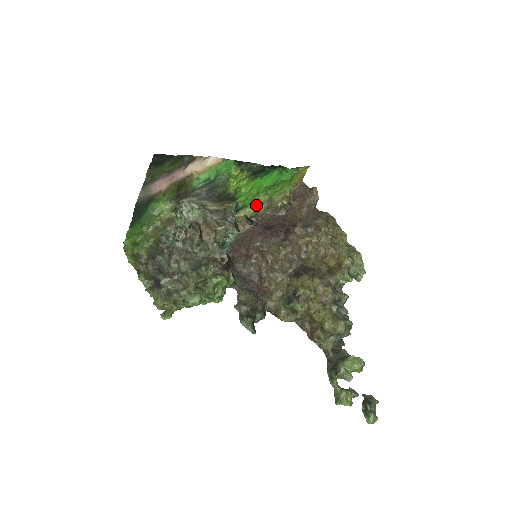
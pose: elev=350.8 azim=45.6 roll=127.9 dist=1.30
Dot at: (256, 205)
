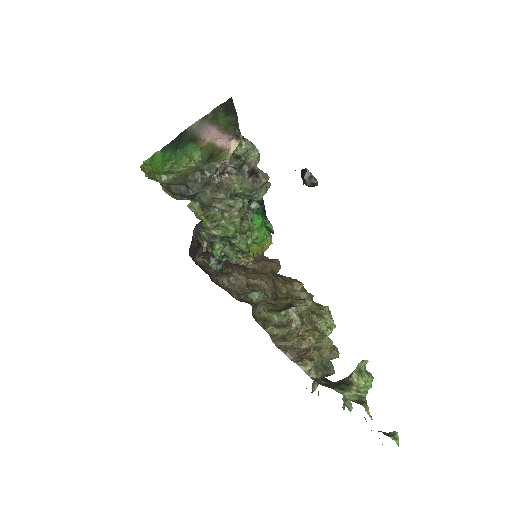
Dot at: occluded
